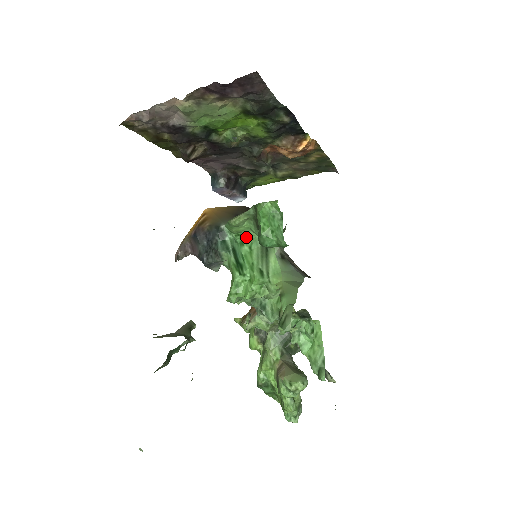
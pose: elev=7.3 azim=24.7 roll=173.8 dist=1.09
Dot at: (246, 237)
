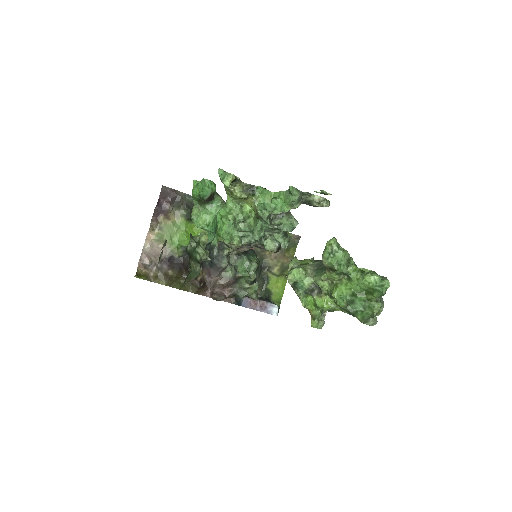
Dot at: (212, 222)
